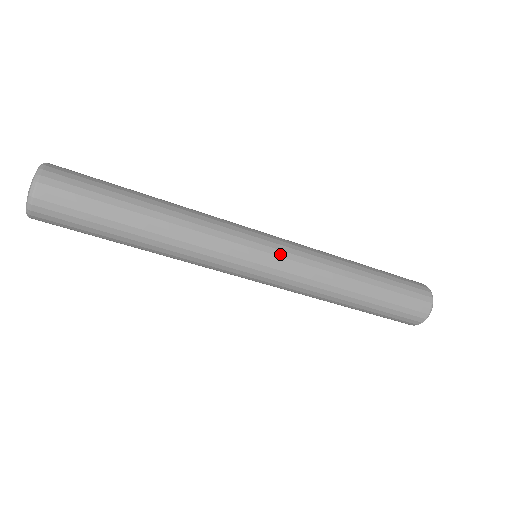
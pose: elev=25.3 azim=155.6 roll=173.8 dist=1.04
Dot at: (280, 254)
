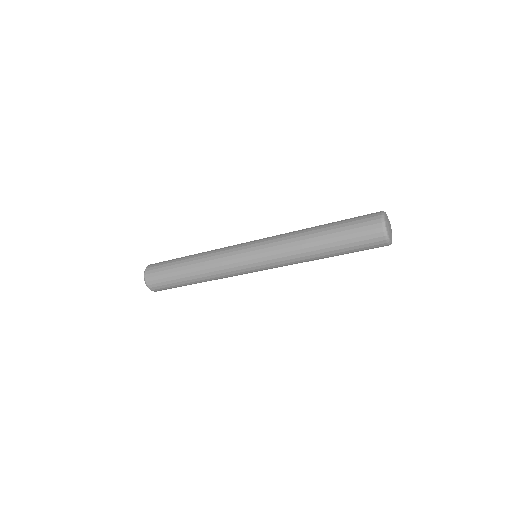
Dot at: (258, 257)
